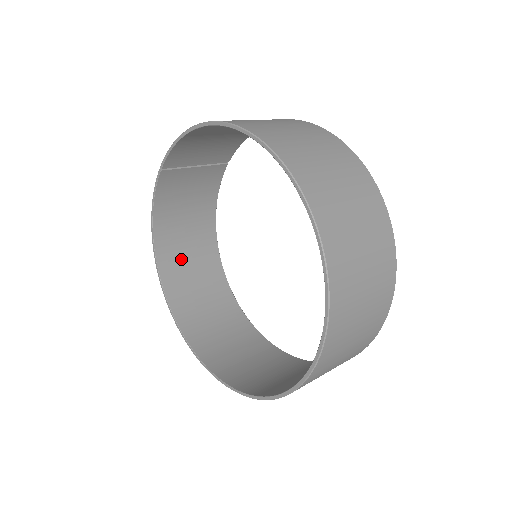
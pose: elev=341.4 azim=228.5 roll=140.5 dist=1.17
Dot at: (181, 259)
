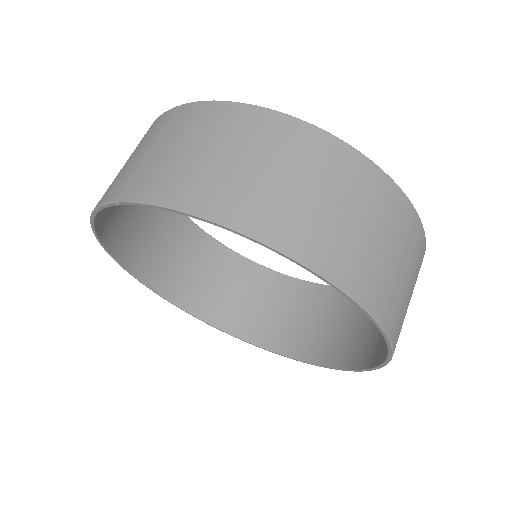
Dot at: (123, 217)
